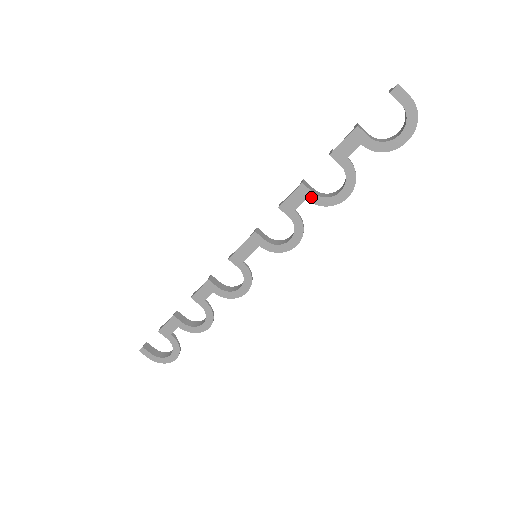
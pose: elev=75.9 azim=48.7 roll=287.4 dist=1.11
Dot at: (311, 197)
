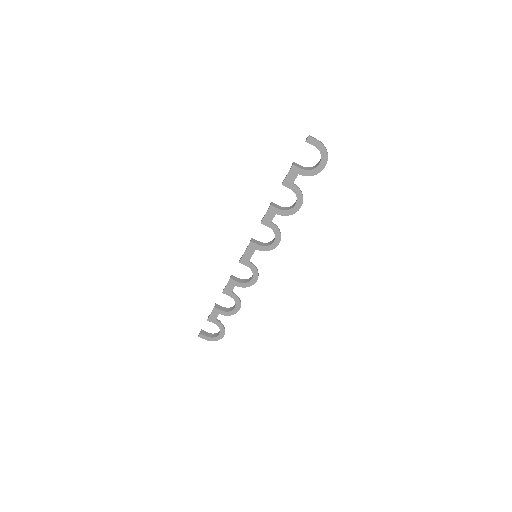
Dot at: (279, 212)
